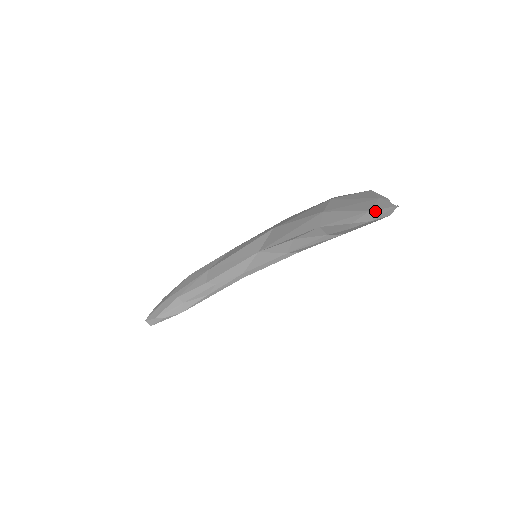
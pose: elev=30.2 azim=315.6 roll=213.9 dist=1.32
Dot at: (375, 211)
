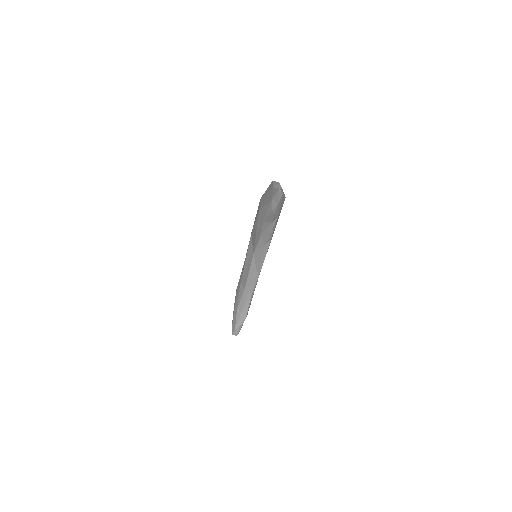
Dot at: (274, 198)
